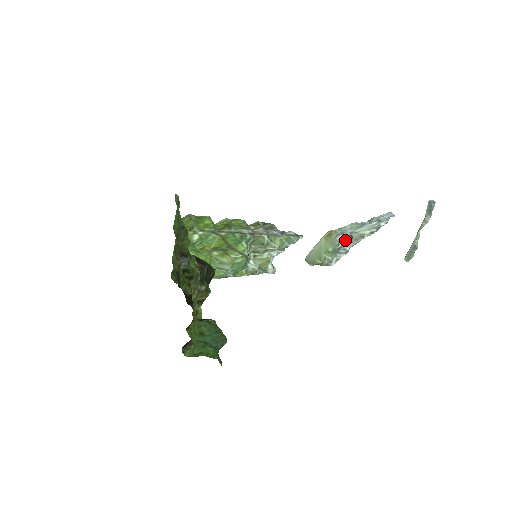
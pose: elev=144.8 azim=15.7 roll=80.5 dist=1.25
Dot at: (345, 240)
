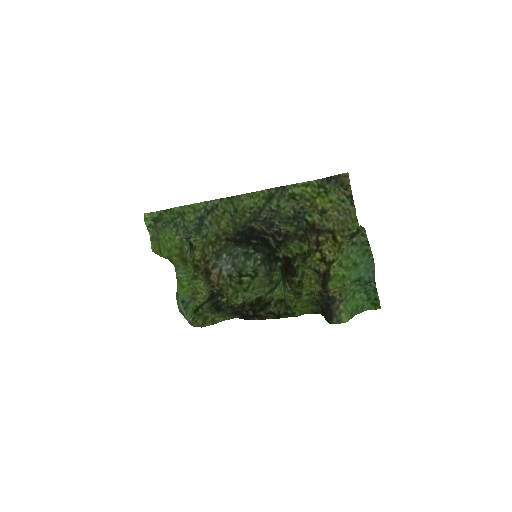
Dot at: occluded
